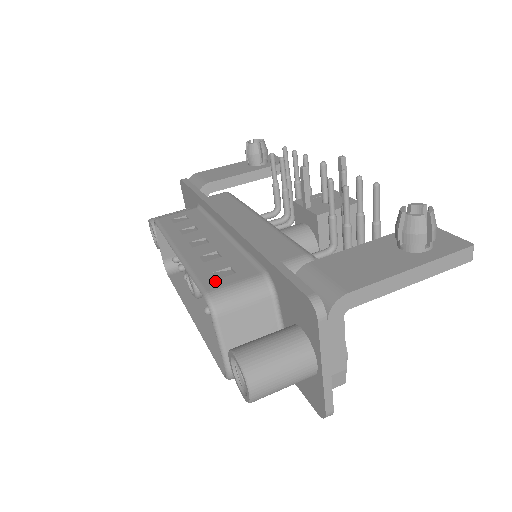
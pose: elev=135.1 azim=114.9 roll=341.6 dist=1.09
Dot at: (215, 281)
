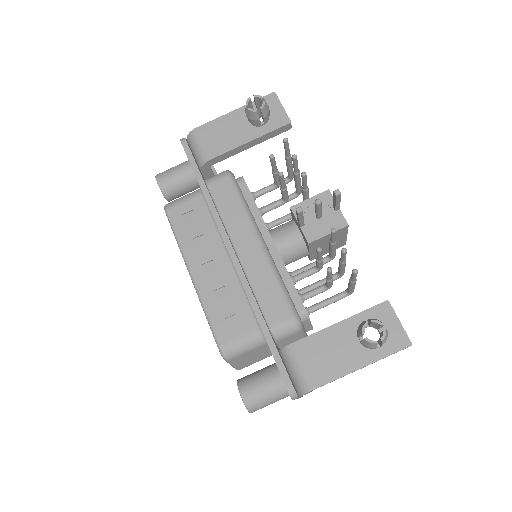
Dot at: (225, 333)
